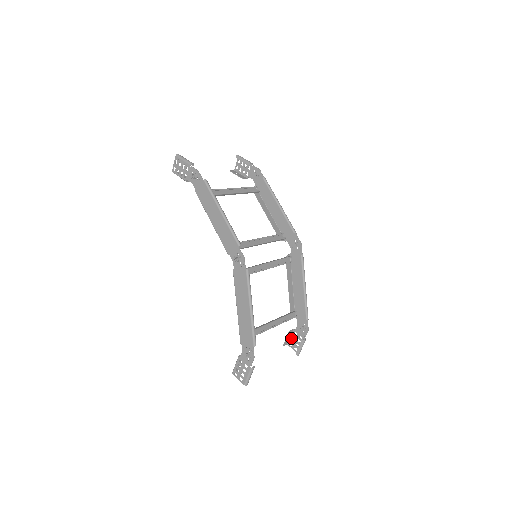
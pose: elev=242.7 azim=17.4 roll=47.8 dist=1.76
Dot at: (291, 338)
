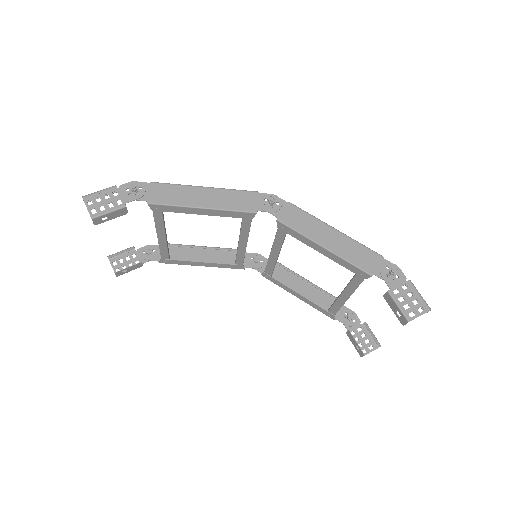
Dot at: (355, 344)
